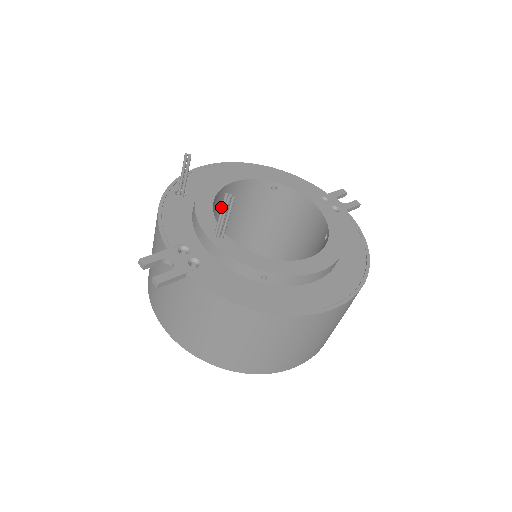
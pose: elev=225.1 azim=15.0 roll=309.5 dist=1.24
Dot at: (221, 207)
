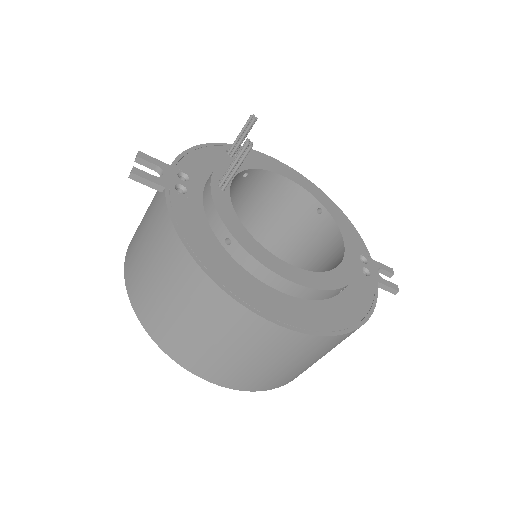
Dot at: (238, 152)
